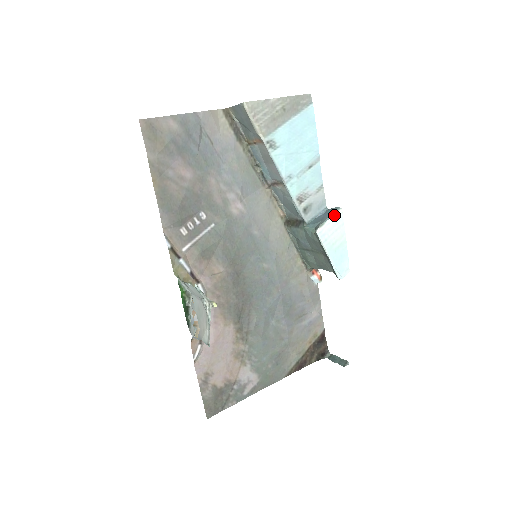
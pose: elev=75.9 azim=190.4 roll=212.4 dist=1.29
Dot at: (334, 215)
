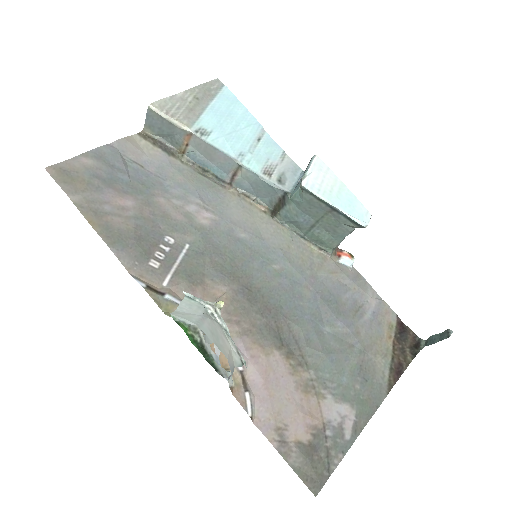
Dot at: (311, 163)
